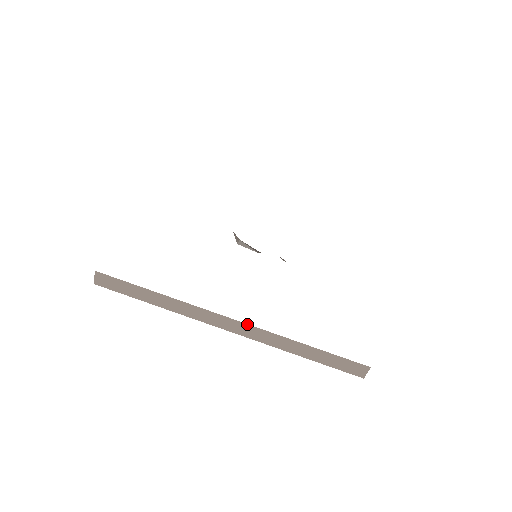
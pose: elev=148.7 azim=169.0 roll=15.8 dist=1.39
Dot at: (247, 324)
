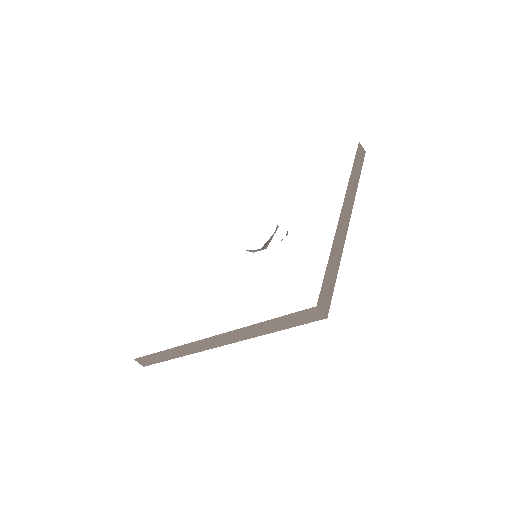
Dot at: (218, 335)
